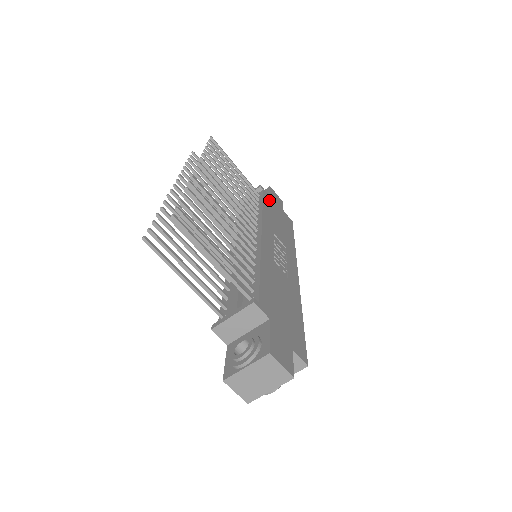
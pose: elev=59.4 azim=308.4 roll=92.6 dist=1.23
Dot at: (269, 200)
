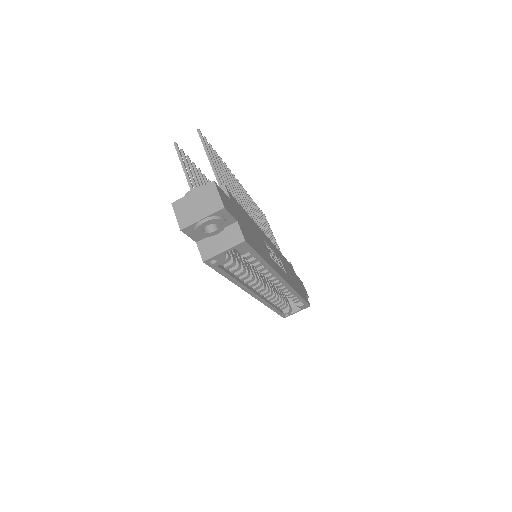
Dot at: (293, 270)
